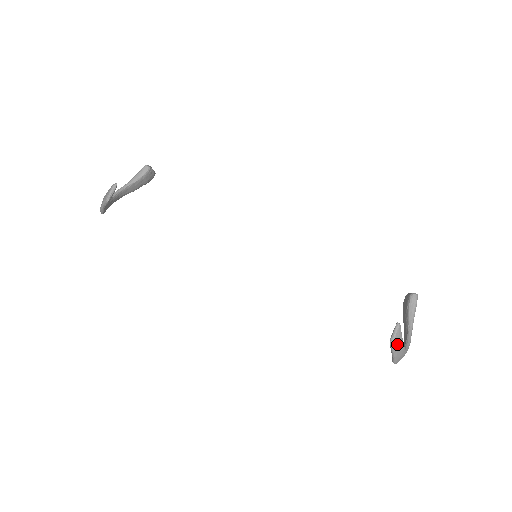
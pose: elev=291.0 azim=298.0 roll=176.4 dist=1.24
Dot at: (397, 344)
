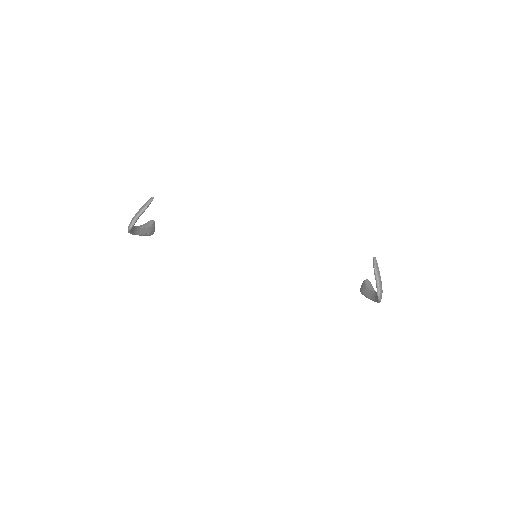
Dot at: (378, 272)
